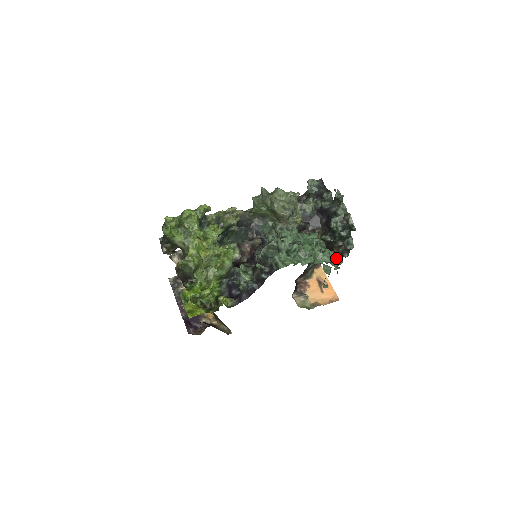
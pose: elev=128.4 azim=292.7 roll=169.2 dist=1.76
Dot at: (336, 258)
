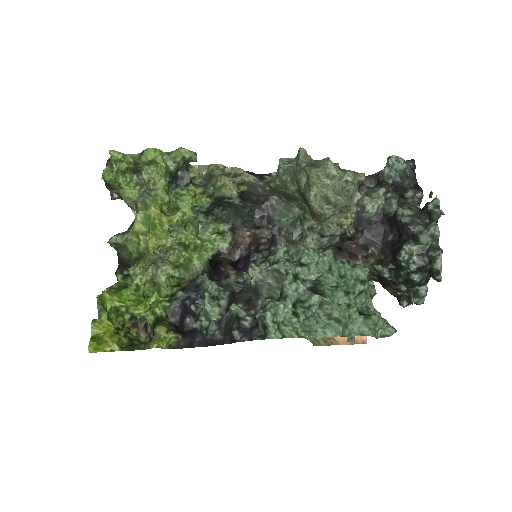
Dot at: (385, 321)
